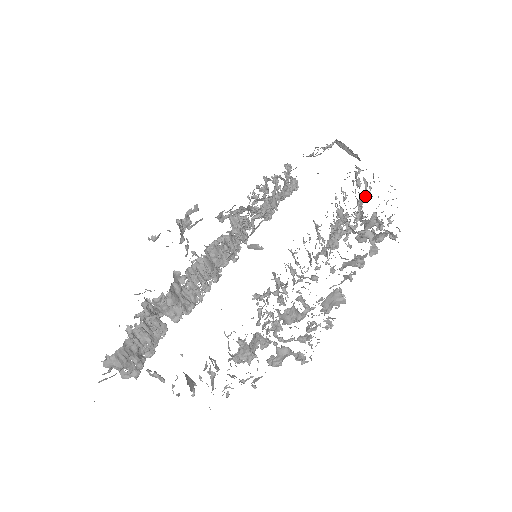
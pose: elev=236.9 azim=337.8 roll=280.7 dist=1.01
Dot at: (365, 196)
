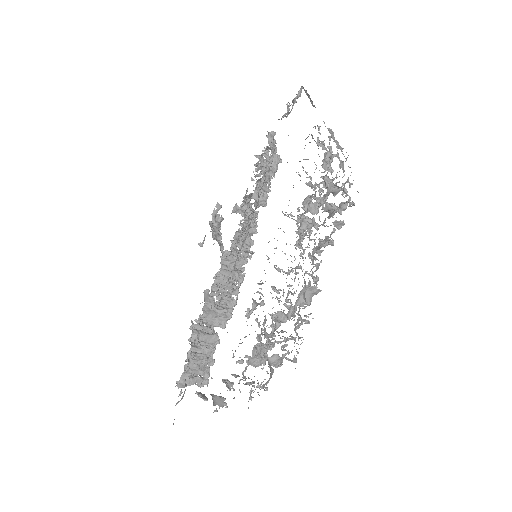
Dot at: (330, 155)
